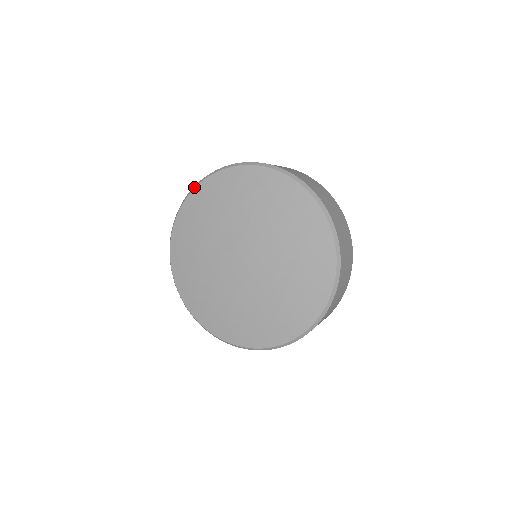
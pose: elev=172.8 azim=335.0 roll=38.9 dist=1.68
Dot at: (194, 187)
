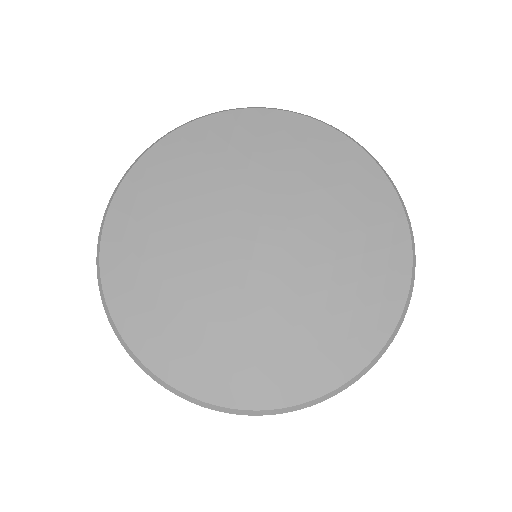
Dot at: (286, 110)
